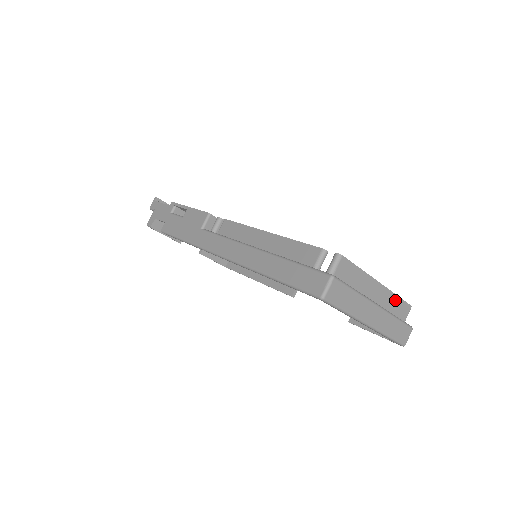
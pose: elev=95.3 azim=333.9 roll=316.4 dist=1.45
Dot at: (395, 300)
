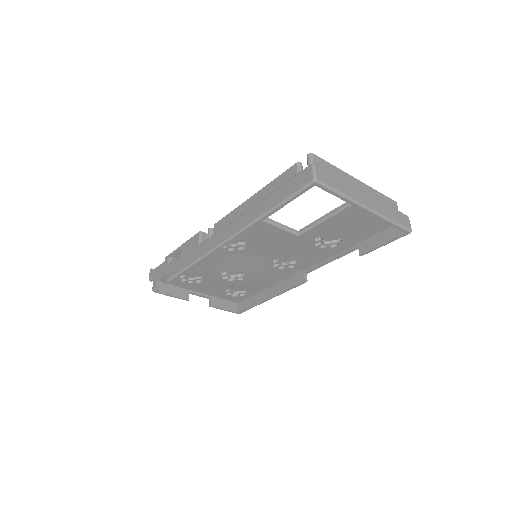
Dot at: (379, 195)
